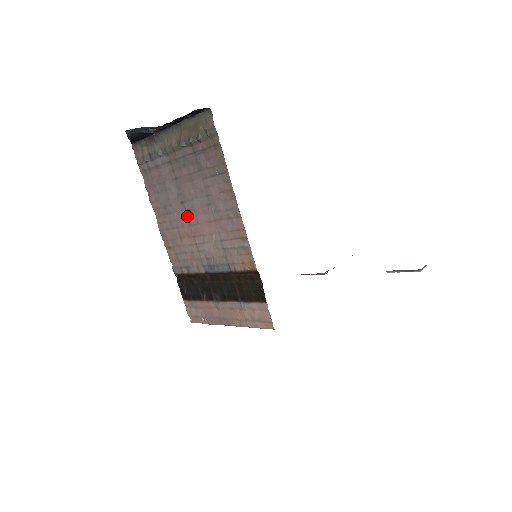
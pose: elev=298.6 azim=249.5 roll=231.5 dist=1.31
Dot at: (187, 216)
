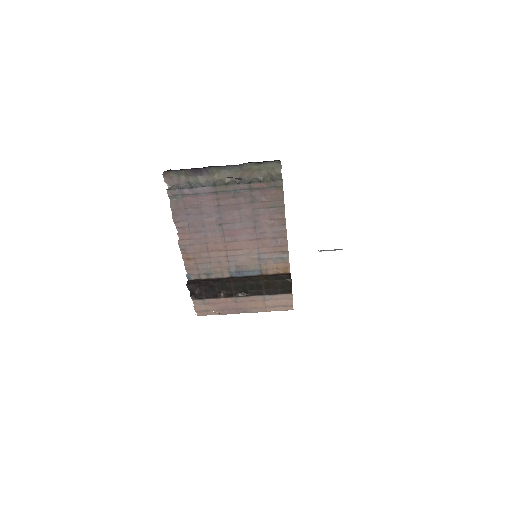
Dot at: (223, 235)
